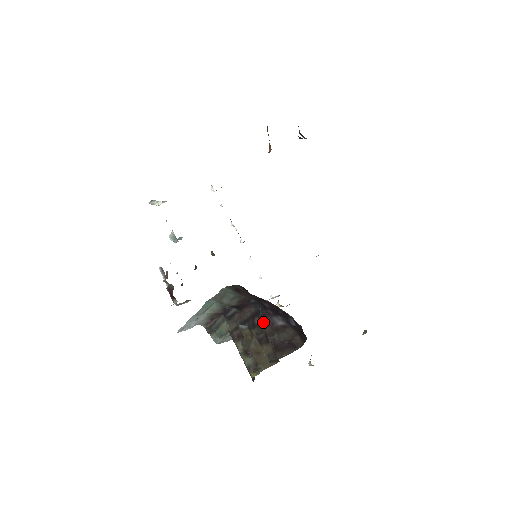
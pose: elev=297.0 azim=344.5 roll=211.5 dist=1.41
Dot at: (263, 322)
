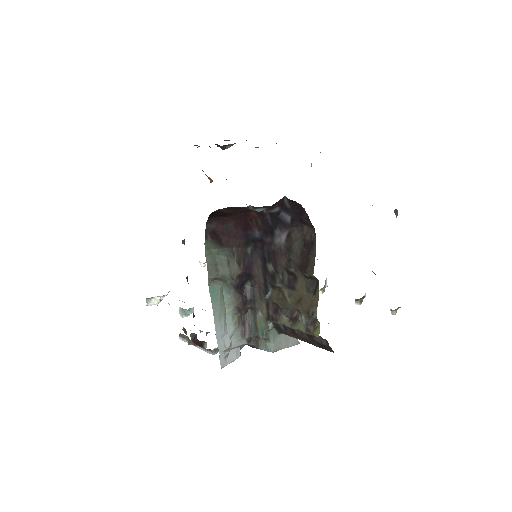
Dot at: (273, 260)
